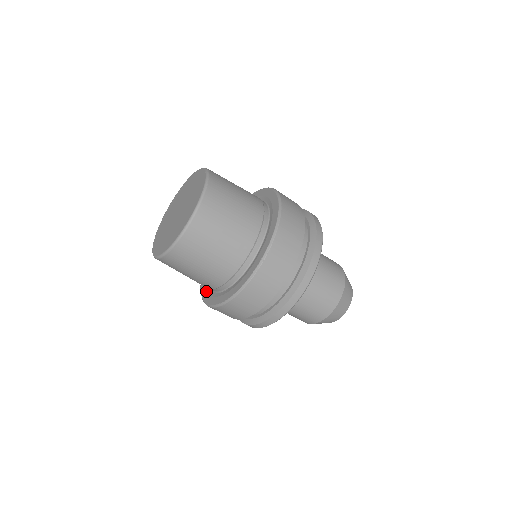
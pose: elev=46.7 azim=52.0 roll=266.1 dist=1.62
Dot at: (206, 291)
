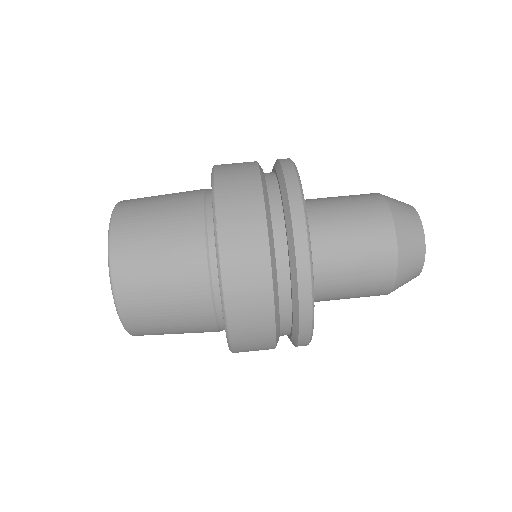
Dot at: occluded
